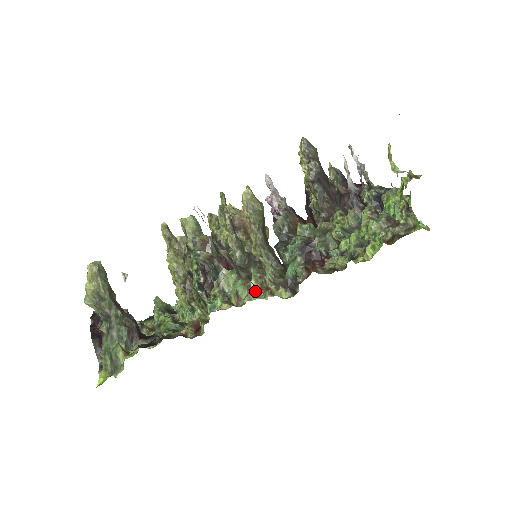
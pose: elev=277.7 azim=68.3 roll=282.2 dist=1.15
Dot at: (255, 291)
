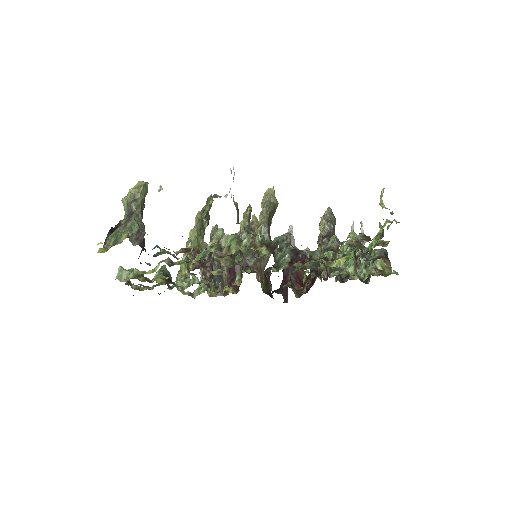
Dot at: (244, 246)
